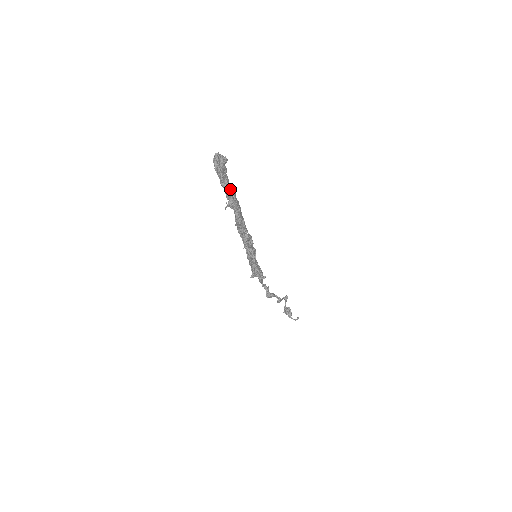
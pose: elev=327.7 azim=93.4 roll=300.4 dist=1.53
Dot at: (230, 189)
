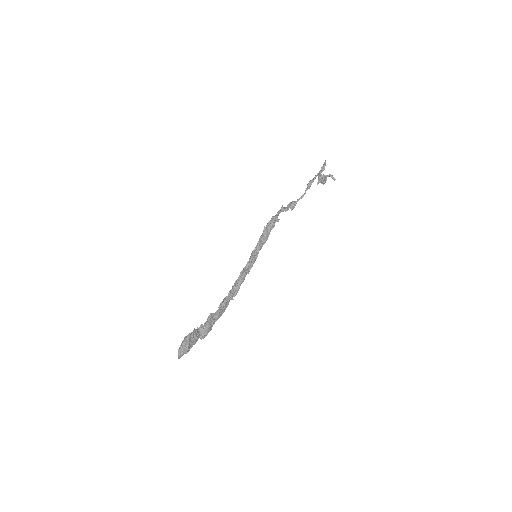
Dot at: (201, 338)
